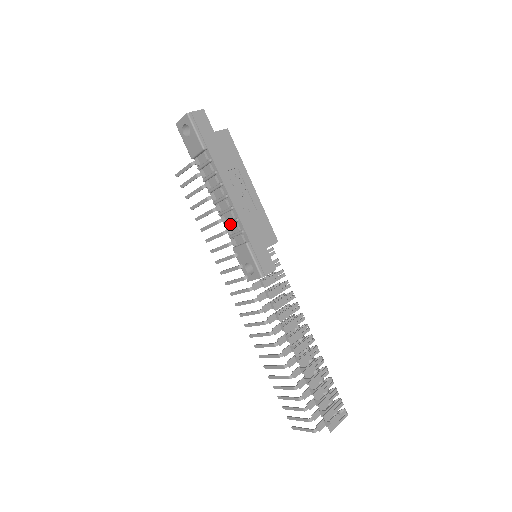
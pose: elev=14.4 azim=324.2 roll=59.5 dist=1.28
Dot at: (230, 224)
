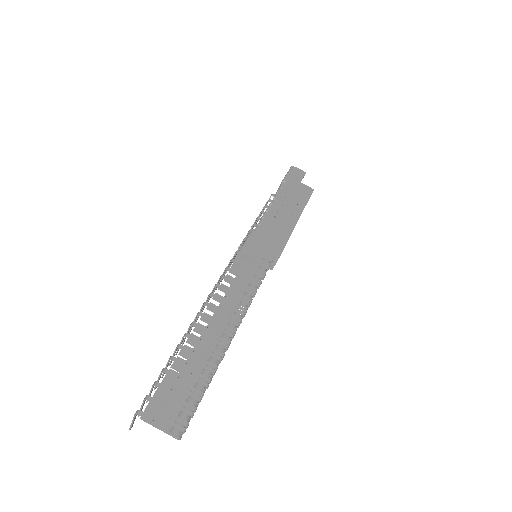
Dot at: occluded
